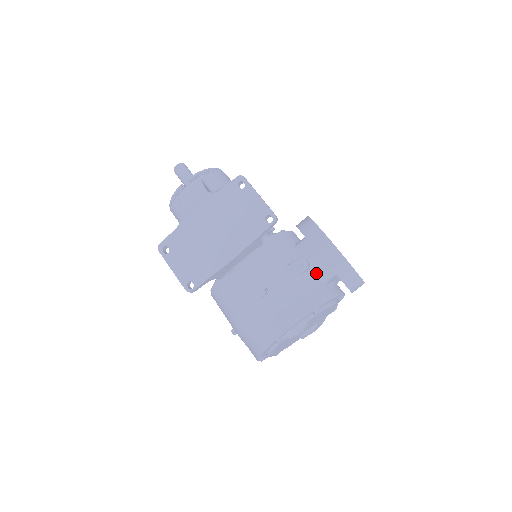
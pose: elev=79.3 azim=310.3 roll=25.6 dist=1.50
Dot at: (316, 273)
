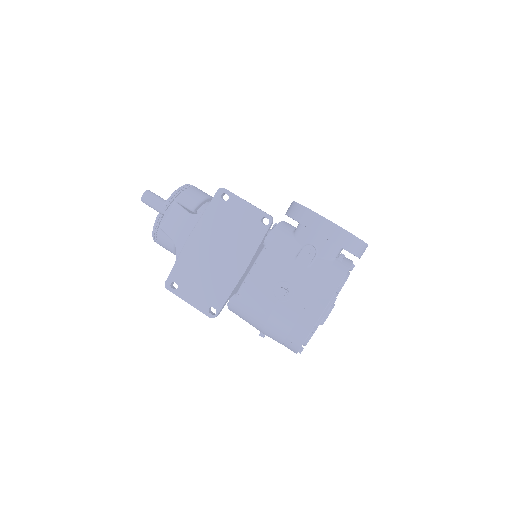
Dot at: (324, 254)
